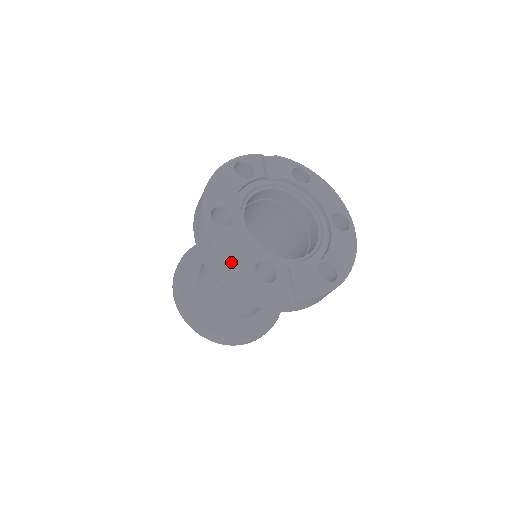
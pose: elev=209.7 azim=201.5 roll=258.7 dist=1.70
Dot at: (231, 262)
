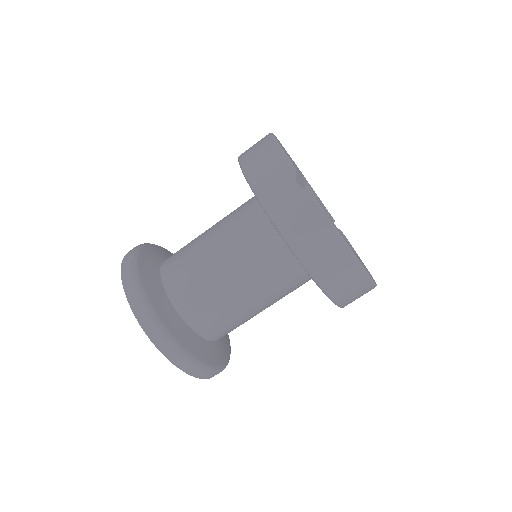
Dot at: (274, 135)
